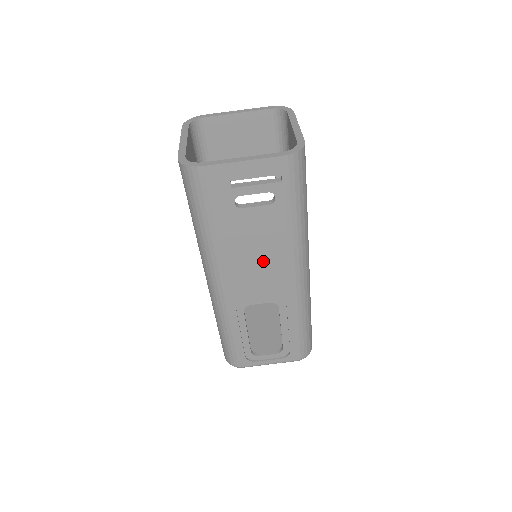
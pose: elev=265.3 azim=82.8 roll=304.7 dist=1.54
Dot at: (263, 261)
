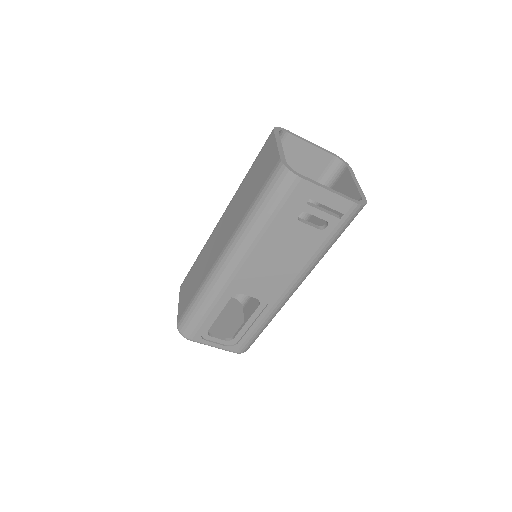
Dot at: (280, 266)
